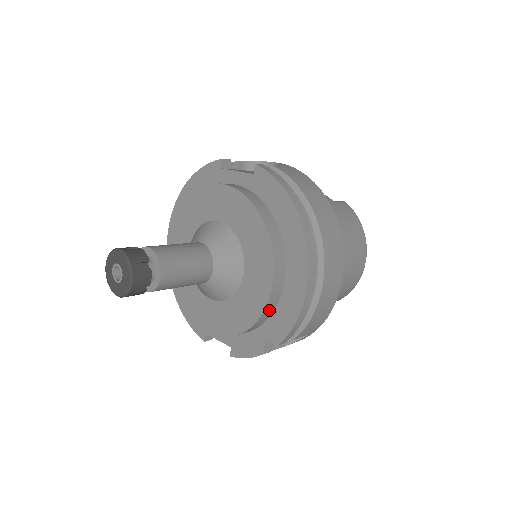
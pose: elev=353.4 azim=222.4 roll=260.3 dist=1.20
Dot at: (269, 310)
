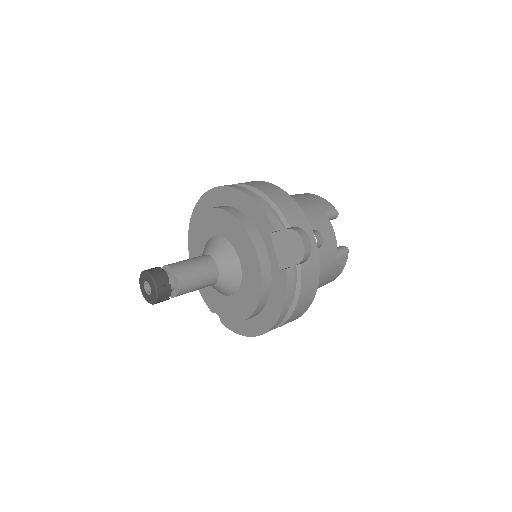
Dot at: occluded
